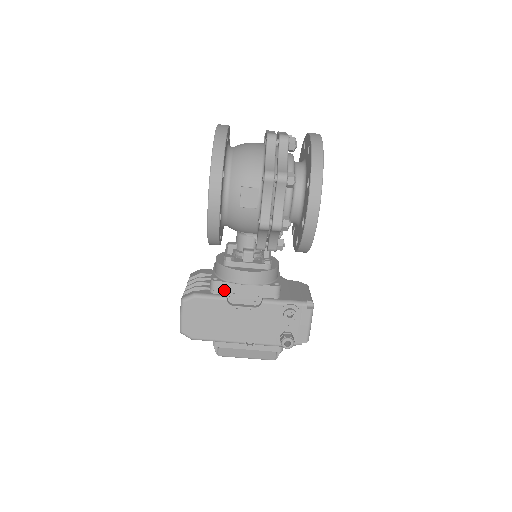
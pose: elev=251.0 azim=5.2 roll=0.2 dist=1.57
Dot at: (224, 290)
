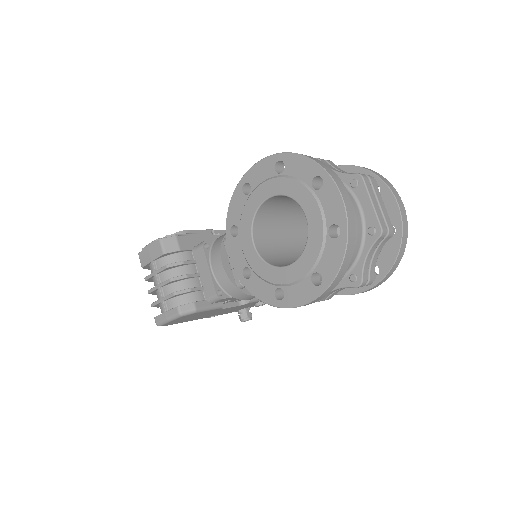
Dot at: (223, 301)
